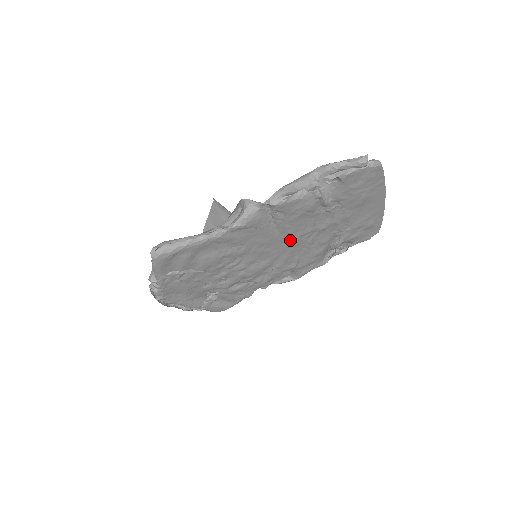
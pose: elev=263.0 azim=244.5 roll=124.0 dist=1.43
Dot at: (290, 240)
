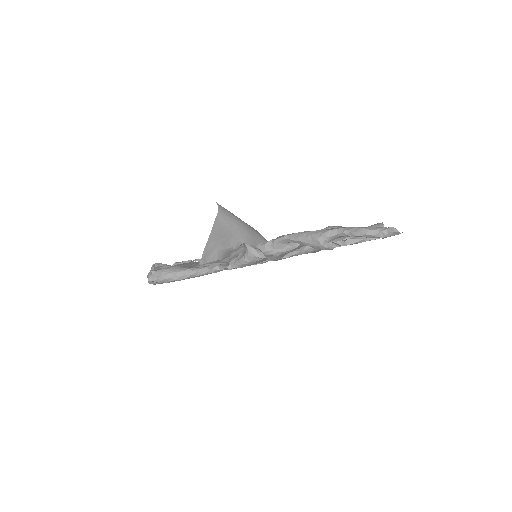
Dot at: occluded
